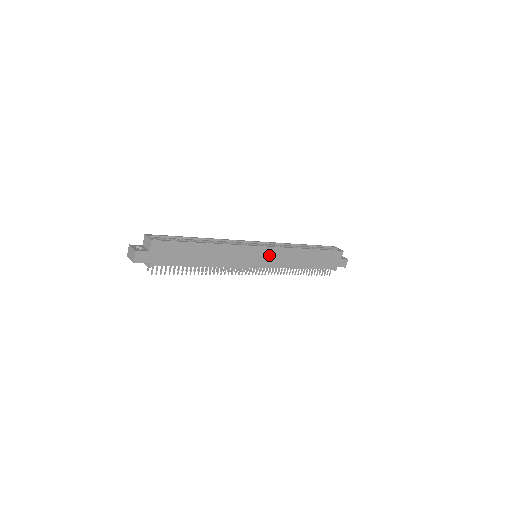
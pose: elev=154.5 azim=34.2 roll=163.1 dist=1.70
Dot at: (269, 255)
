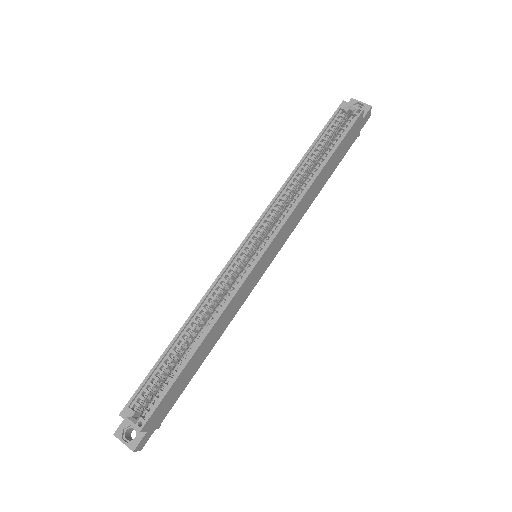
Dot at: (274, 246)
